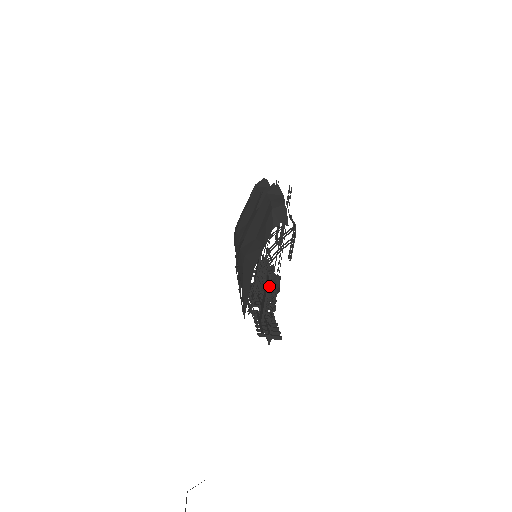
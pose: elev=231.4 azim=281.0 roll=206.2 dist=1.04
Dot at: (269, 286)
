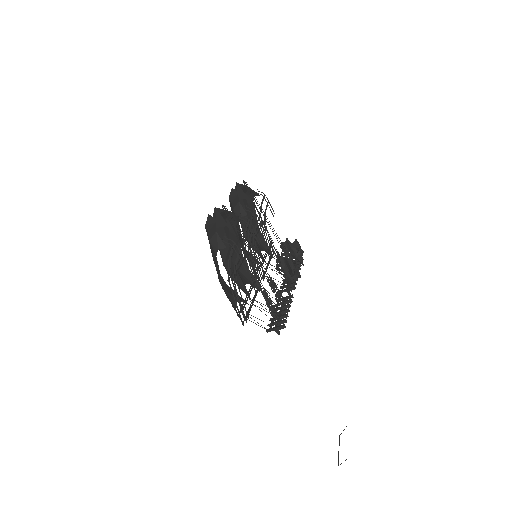
Dot at: (286, 269)
